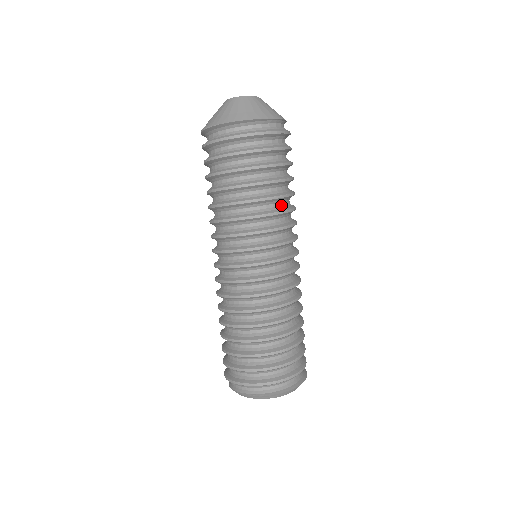
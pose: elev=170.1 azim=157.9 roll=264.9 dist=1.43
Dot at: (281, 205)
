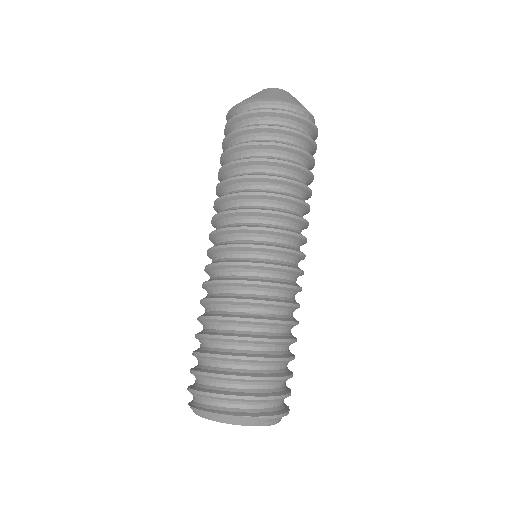
Dot at: (257, 188)
